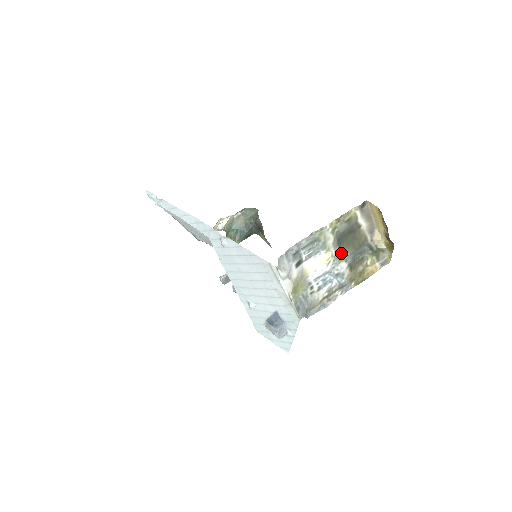
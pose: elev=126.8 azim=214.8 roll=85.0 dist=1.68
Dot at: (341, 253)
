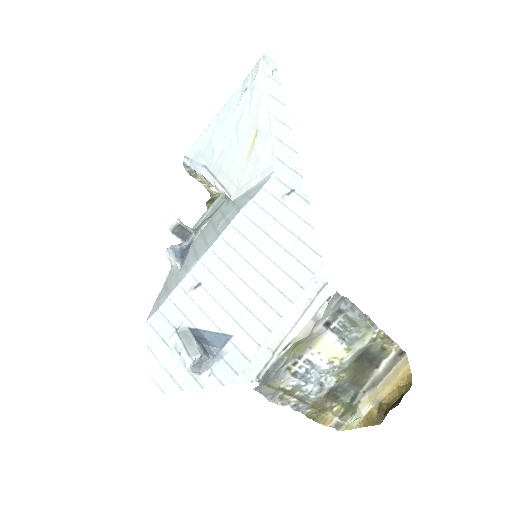
Dot at: (348, 368)
